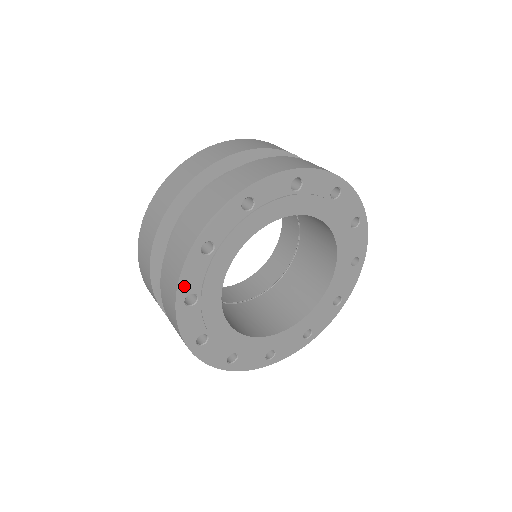
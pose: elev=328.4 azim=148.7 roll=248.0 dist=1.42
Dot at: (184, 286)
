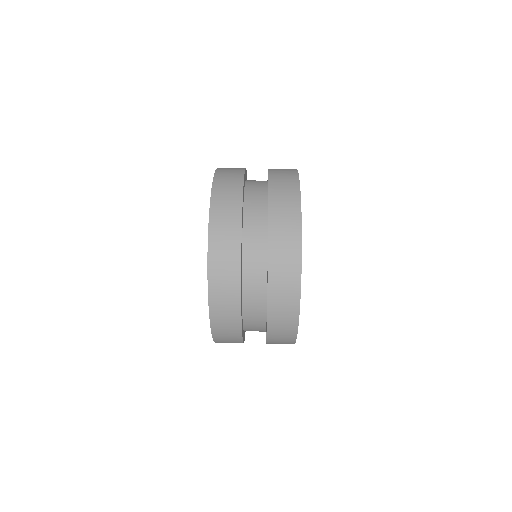
Dot at: occluded
